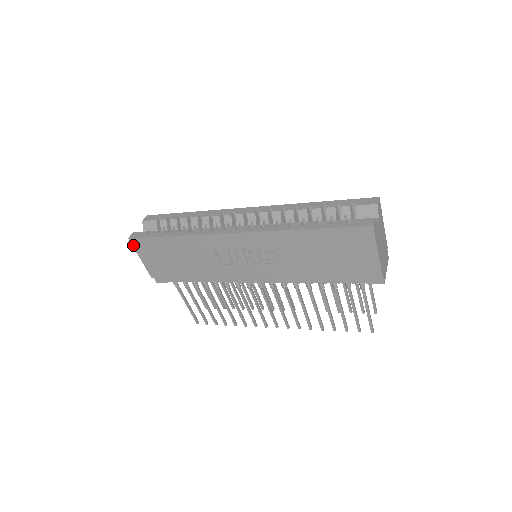
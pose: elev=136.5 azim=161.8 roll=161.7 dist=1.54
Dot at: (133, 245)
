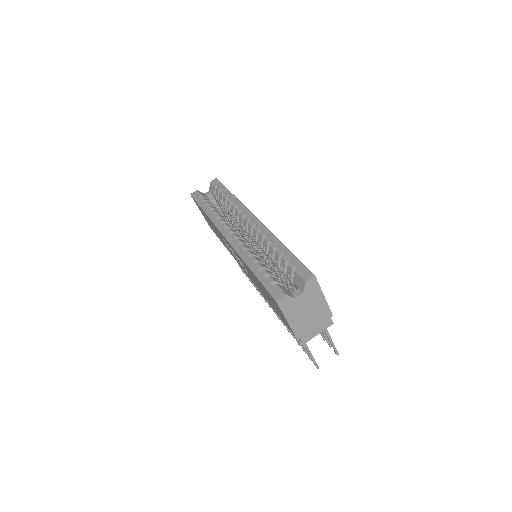
Dot at: occluded
